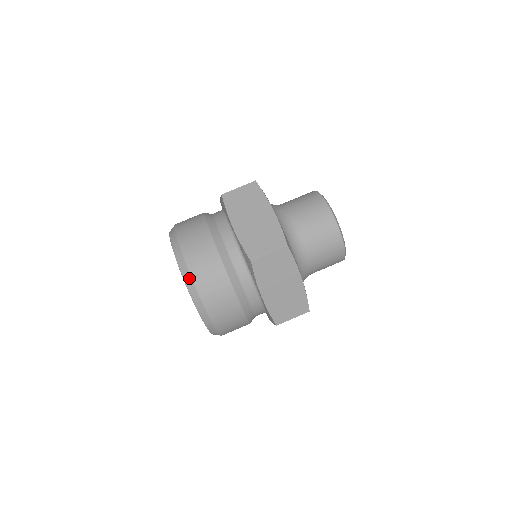
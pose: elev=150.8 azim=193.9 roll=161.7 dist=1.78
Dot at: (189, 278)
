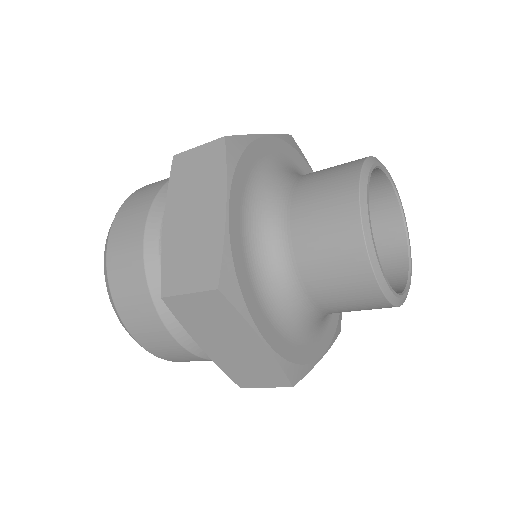
Dot at: (108, 287)
